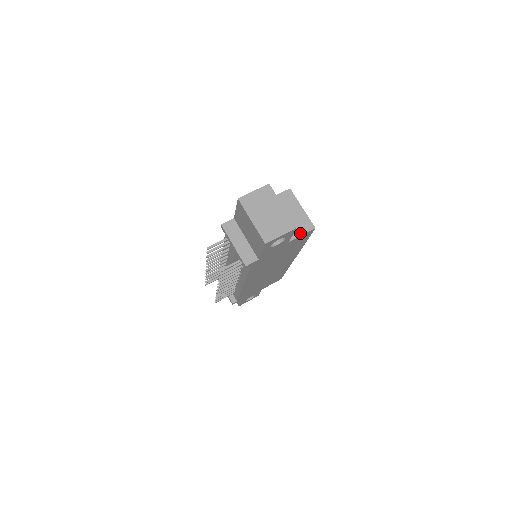
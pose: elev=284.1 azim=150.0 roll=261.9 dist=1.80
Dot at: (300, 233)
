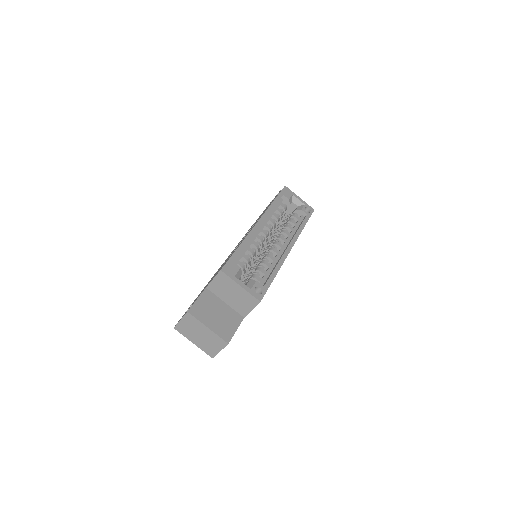
Dot at: (249, 309)
